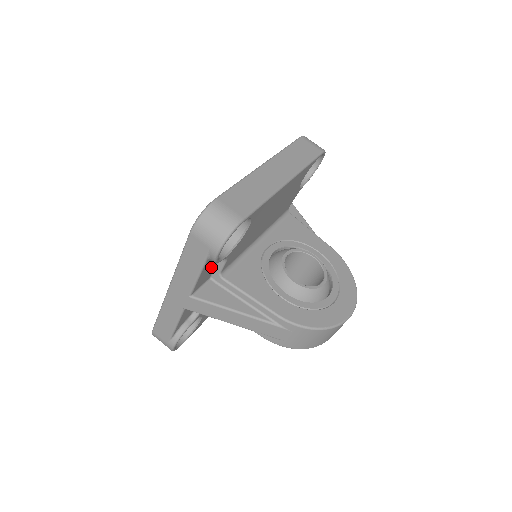
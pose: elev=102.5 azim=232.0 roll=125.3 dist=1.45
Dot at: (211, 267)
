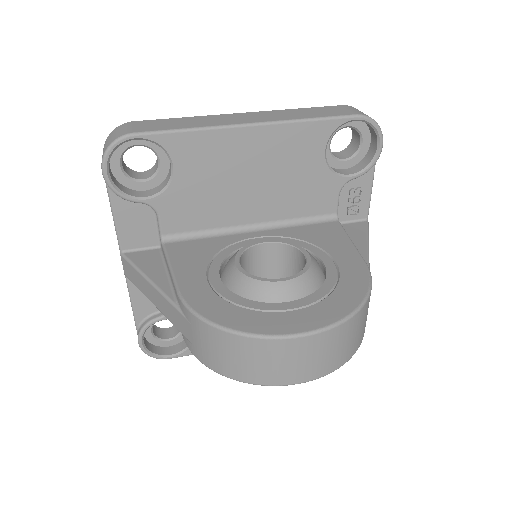
Dot at: (143, 220)
